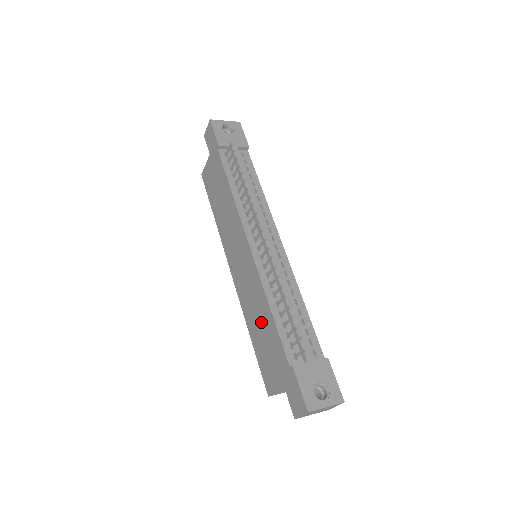
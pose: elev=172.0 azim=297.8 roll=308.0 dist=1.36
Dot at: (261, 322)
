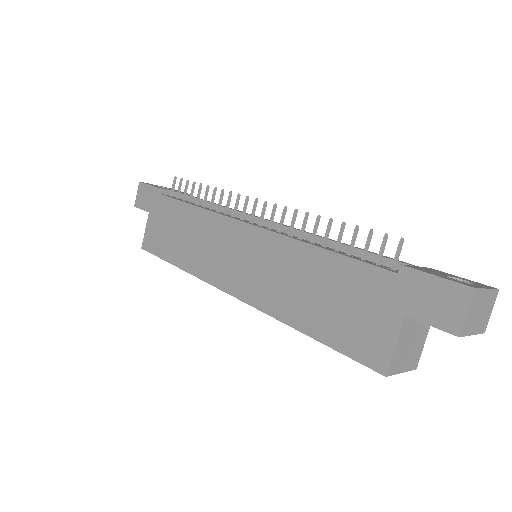
Dot at: (313, 285)
